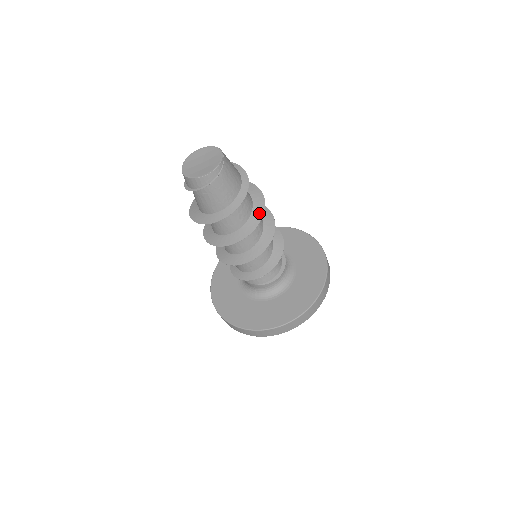
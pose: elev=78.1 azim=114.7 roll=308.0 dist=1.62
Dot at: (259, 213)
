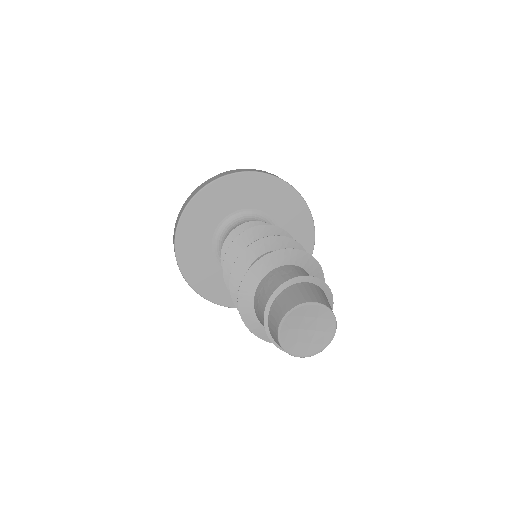
Dot at: occluded
